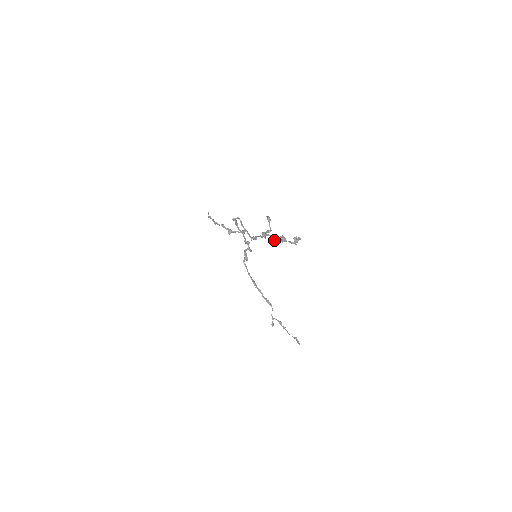
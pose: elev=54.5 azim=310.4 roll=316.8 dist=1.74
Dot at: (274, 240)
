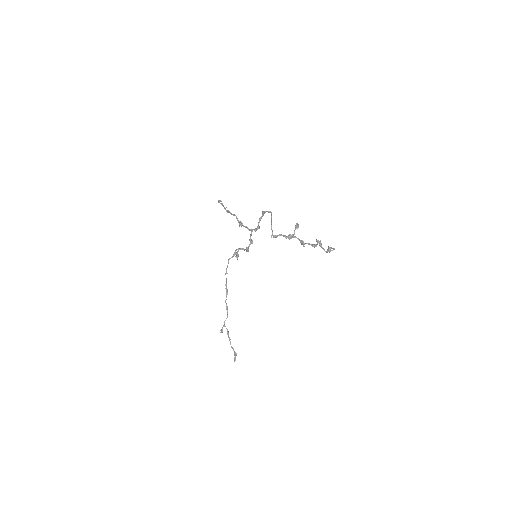
Dot at: (303, 243)
